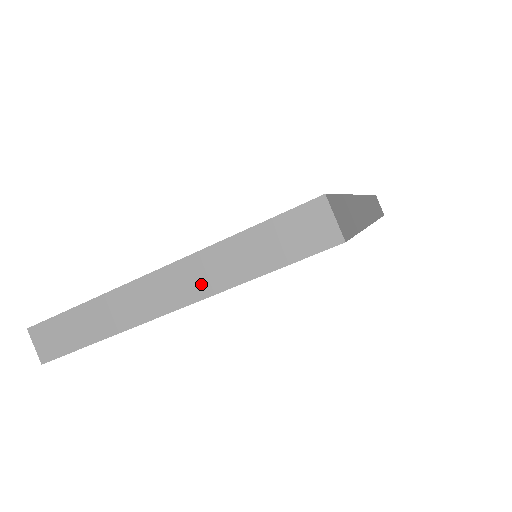
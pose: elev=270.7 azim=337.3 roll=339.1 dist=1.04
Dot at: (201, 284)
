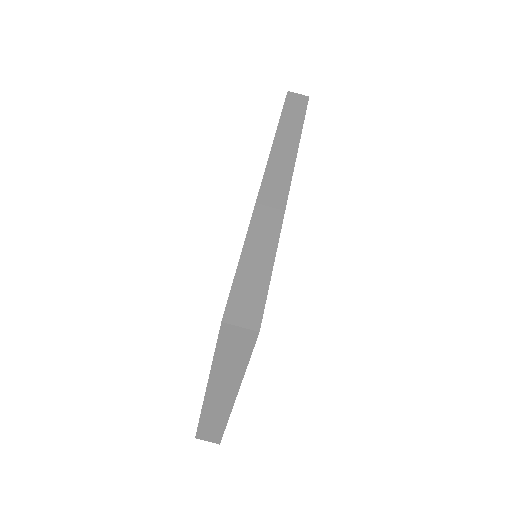
Dot at: (230, 385)
